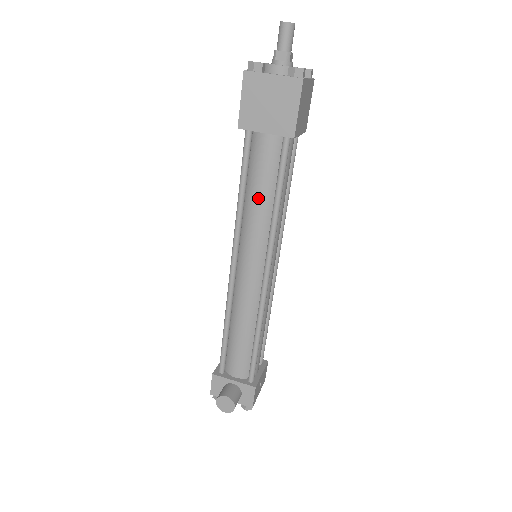
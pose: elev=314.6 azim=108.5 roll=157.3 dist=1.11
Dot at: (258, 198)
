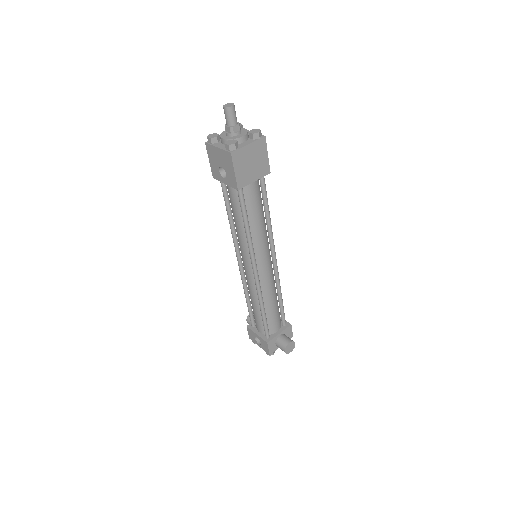
Dot at: (258, 221)
